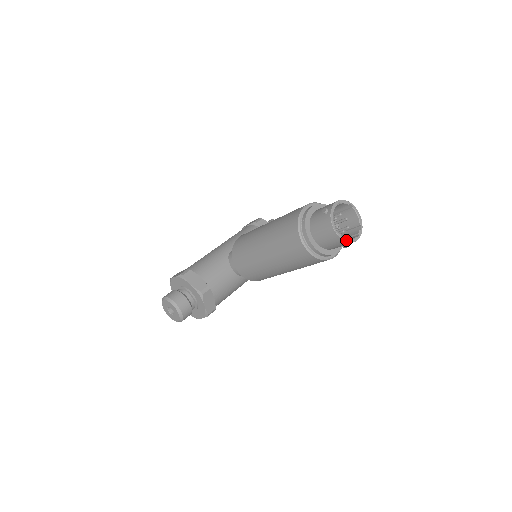
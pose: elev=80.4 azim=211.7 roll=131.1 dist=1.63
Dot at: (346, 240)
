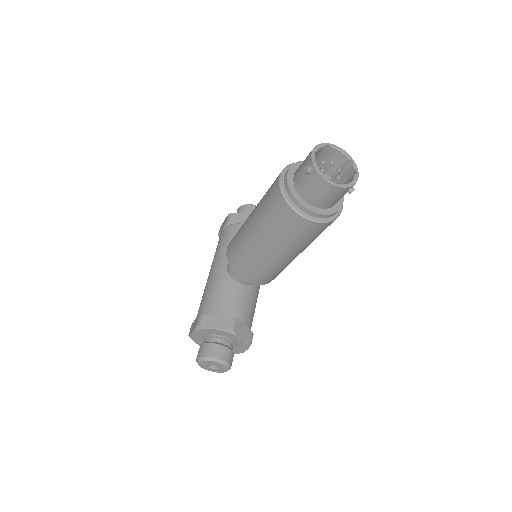
Dot at: (349, 185)
